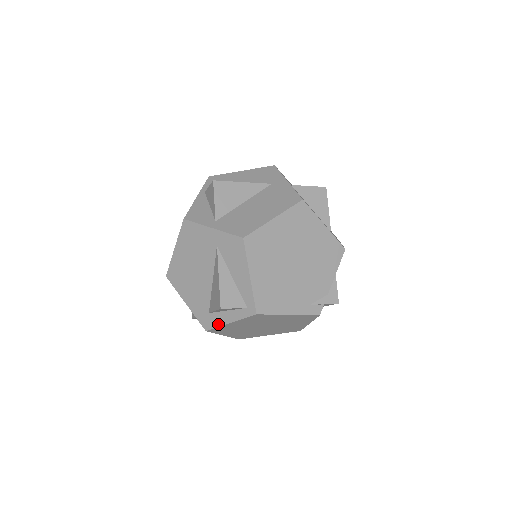
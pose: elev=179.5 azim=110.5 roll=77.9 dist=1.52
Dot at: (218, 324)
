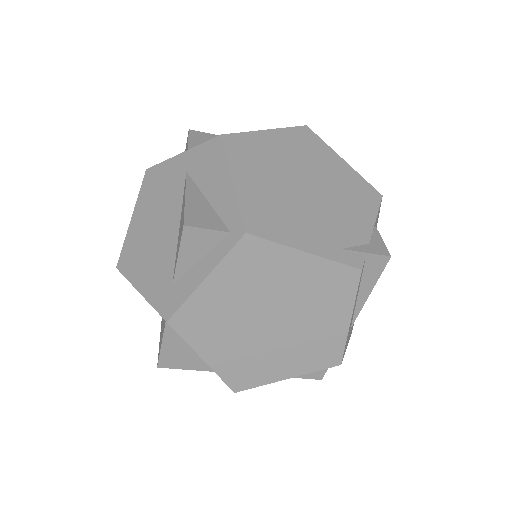
Dot at: (186, 294)
